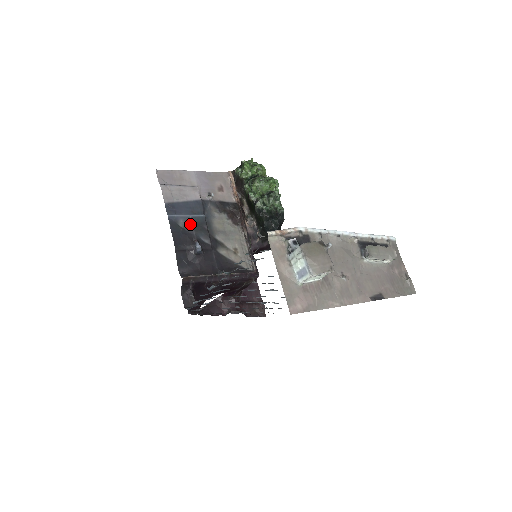
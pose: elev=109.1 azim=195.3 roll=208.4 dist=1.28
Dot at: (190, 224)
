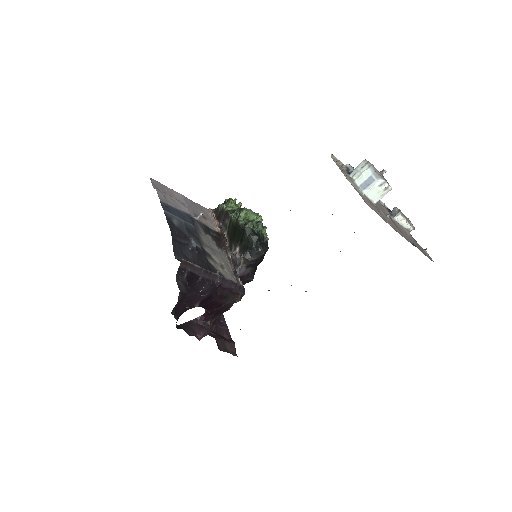
Dot at: (183, 226)
